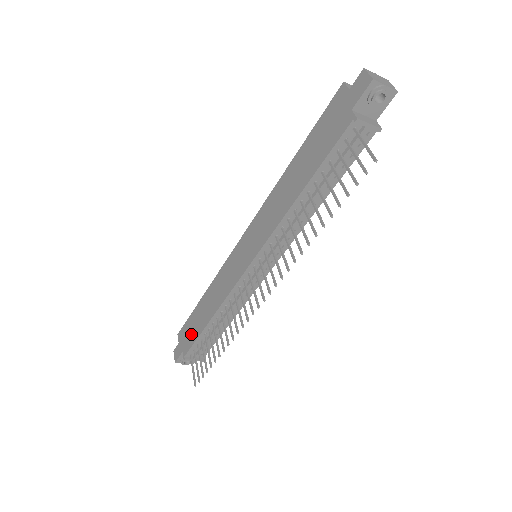
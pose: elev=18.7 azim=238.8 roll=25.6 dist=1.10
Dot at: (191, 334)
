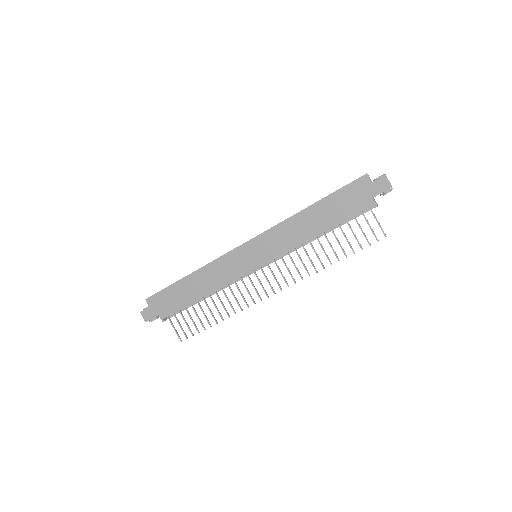
Dot at: (173, 303)
